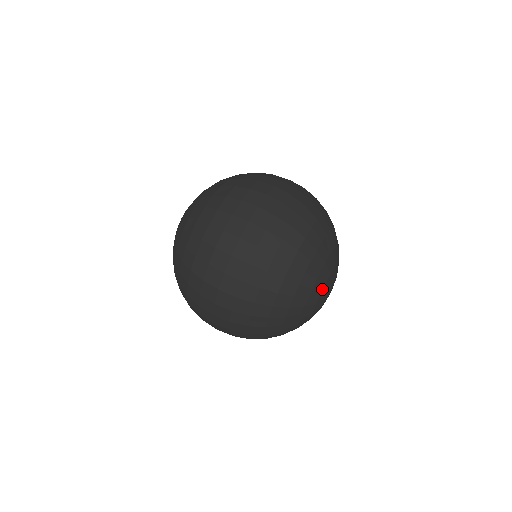
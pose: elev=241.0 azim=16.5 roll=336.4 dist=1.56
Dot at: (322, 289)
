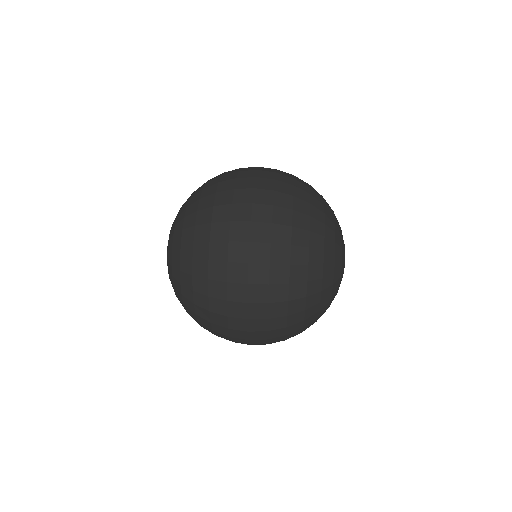
Dot at: (341, 230)
